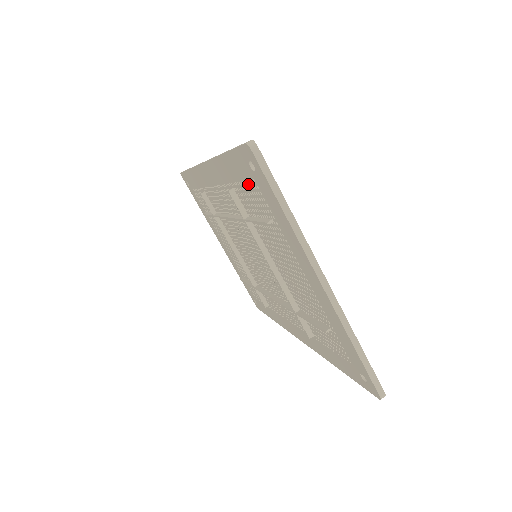
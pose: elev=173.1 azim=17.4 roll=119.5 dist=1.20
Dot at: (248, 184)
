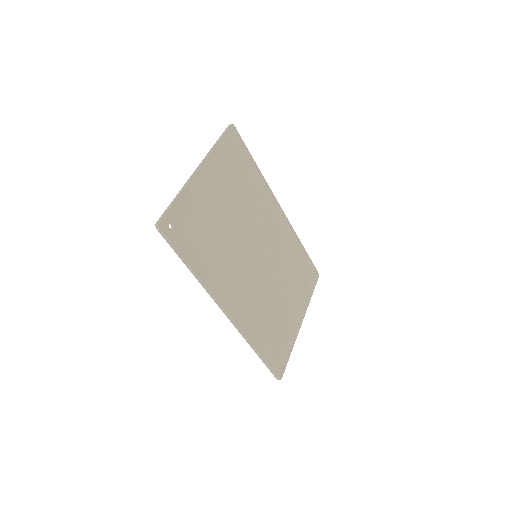
Dot at: (238, 161)
